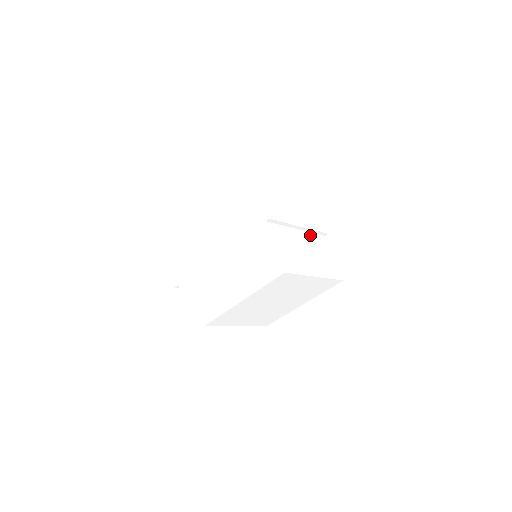
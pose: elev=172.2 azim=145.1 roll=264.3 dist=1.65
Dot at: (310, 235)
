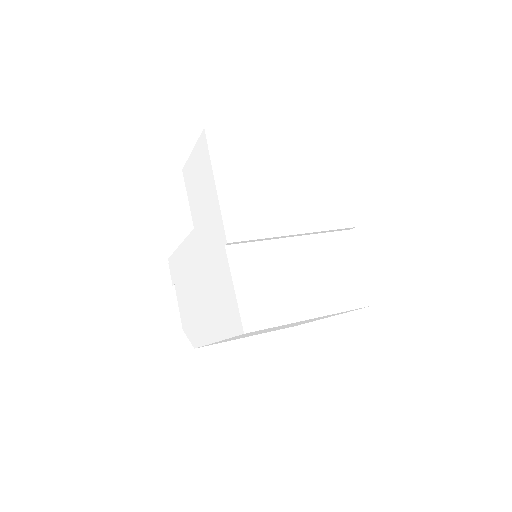
Dot at: (318, 239)
